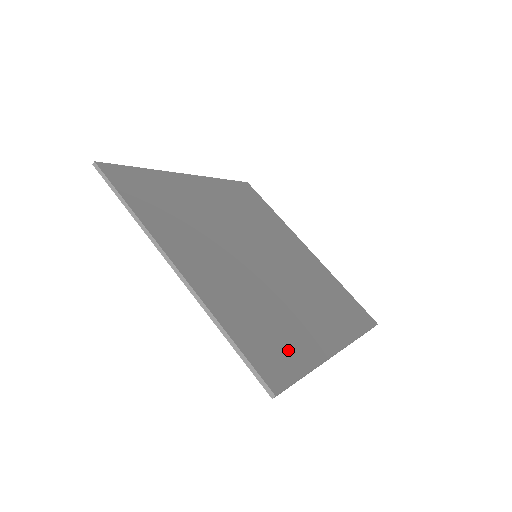
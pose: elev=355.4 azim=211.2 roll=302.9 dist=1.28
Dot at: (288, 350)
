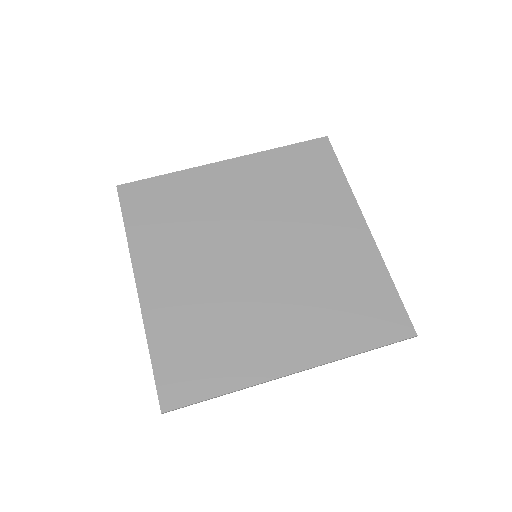
Dot at: (212, 370)
